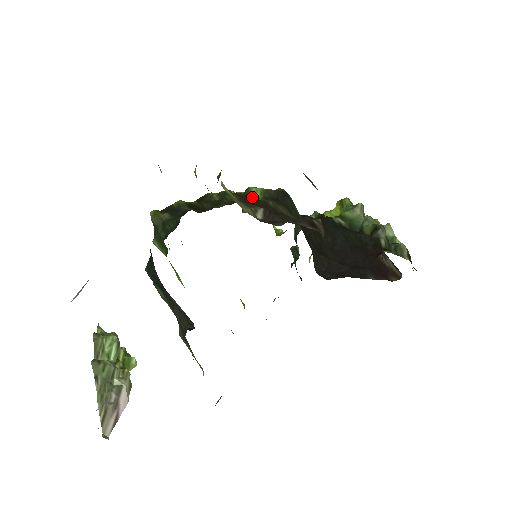
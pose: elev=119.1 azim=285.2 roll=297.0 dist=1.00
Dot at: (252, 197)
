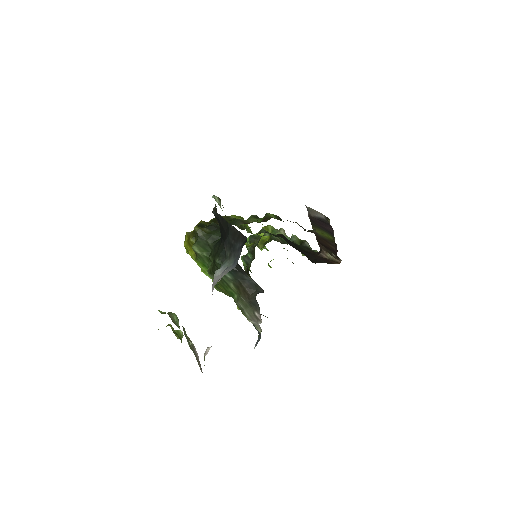
Dot at: occluded
